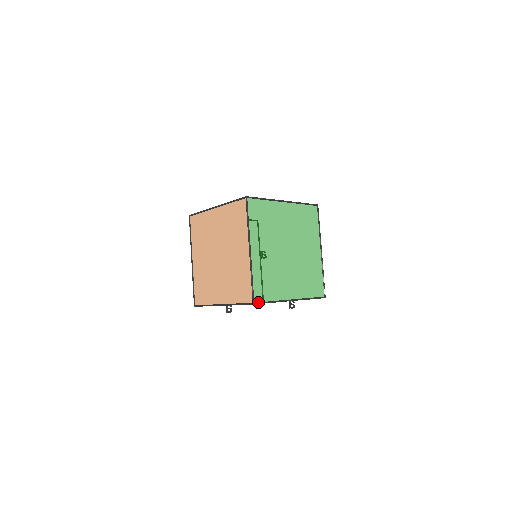
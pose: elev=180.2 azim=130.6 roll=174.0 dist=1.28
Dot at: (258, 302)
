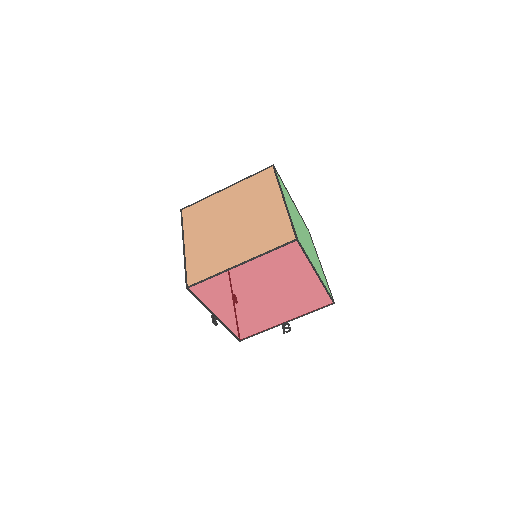
Dot at: (299, 242)
